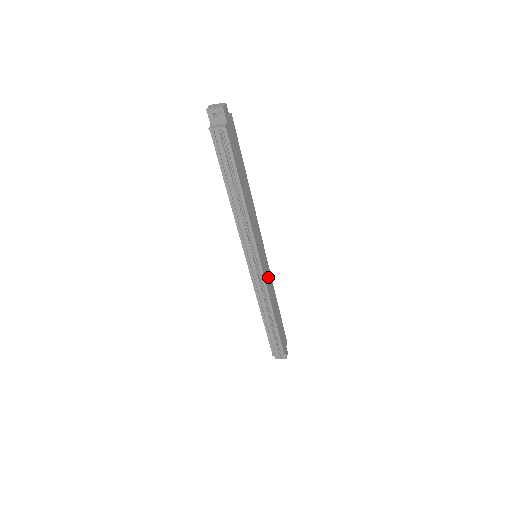
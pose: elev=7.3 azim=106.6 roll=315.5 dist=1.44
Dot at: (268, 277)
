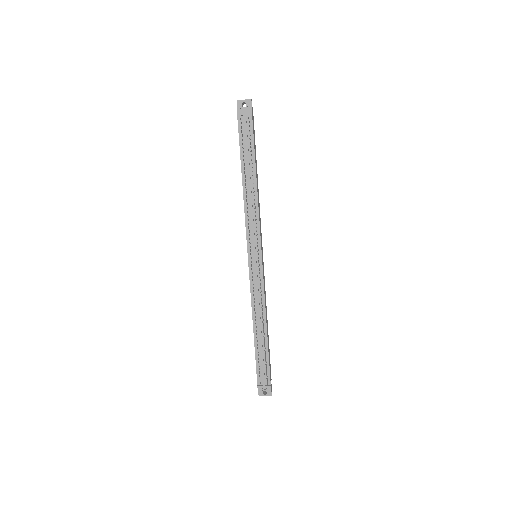
Dot at: (264, 283)
